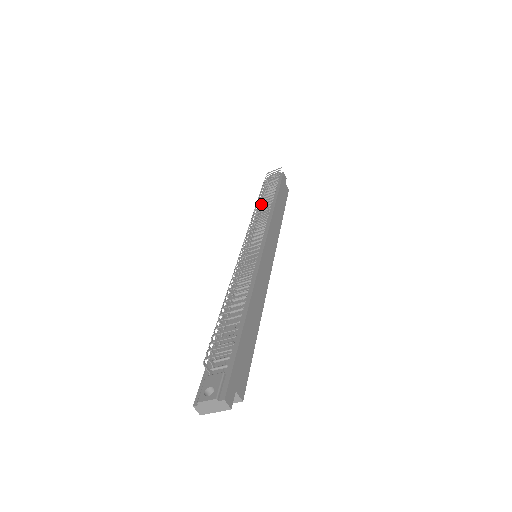
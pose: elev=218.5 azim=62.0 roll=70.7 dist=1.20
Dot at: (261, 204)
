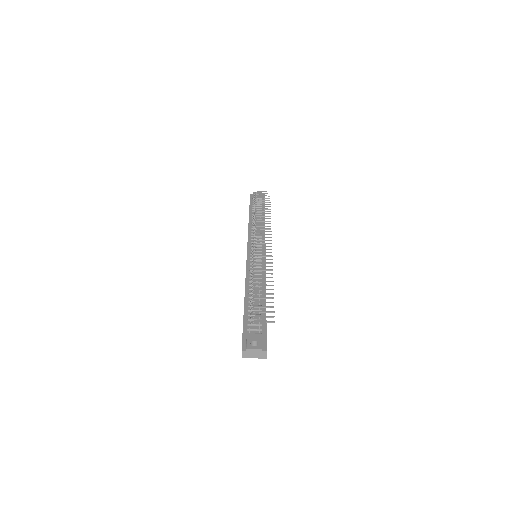
Dot at: occluded
